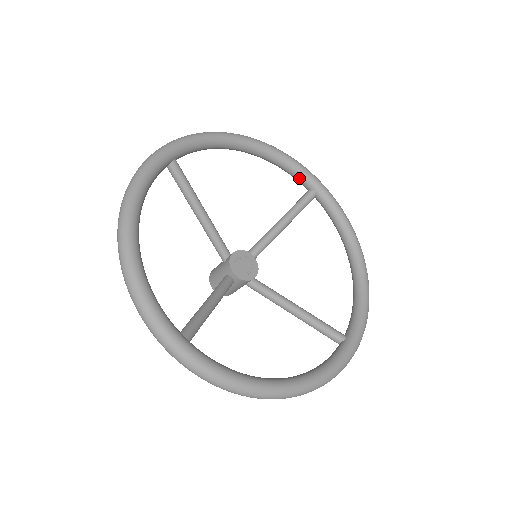
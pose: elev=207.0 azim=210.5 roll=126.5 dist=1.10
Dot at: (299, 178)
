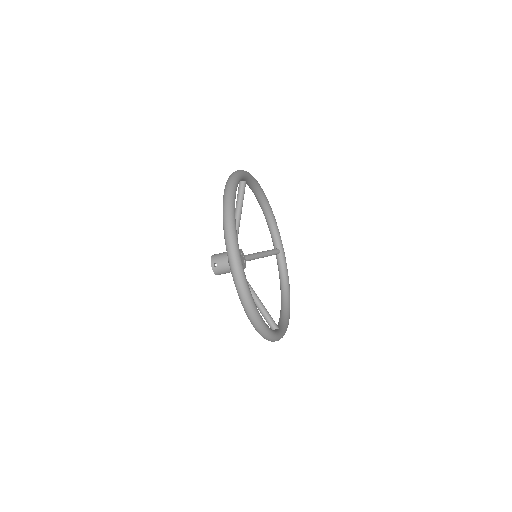
Dot at: (276, 239)
